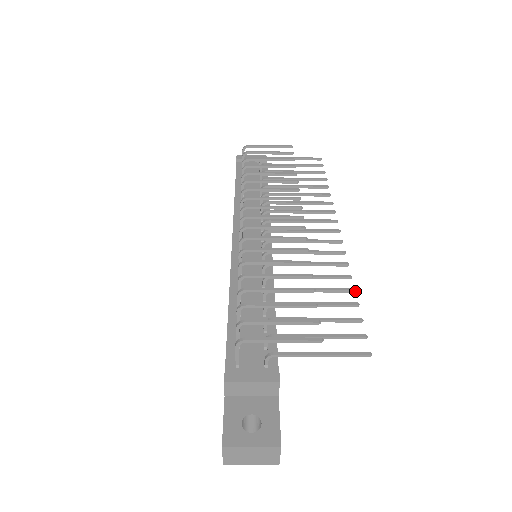
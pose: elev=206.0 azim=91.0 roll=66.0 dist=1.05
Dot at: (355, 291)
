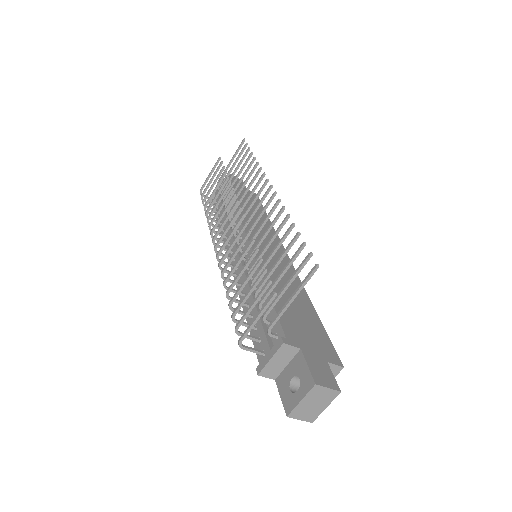
Dot at: (294, 224)
